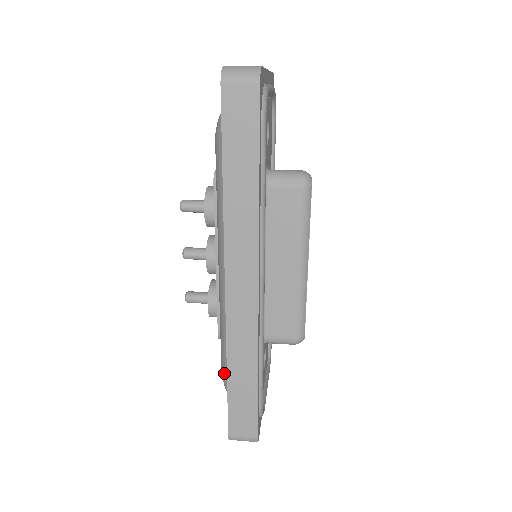
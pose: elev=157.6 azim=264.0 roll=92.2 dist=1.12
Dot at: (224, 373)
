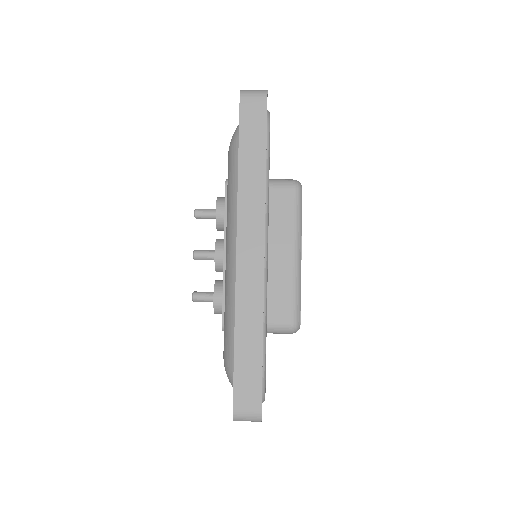
Dot at: (228, 356)
